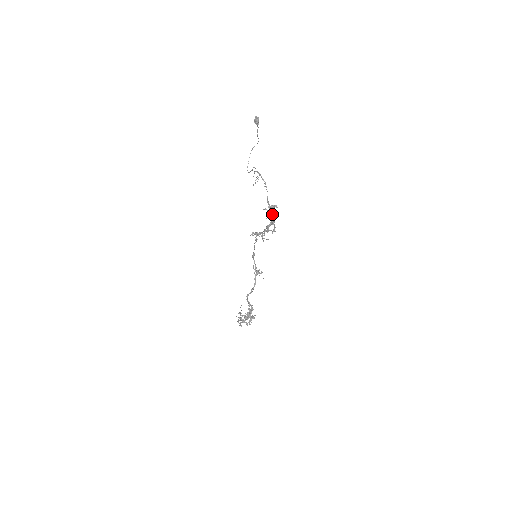
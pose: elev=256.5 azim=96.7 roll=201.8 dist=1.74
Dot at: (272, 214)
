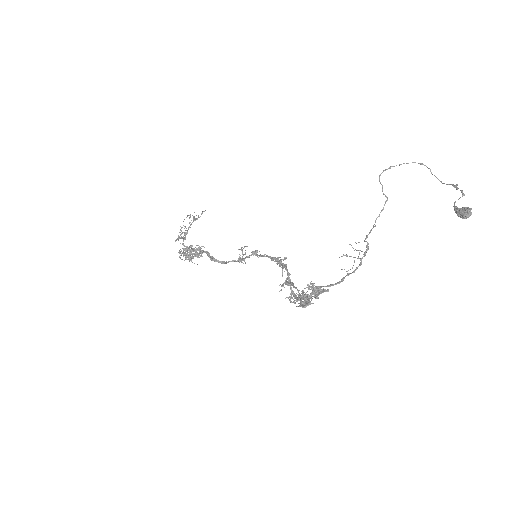
Dot at: (308, 304)
